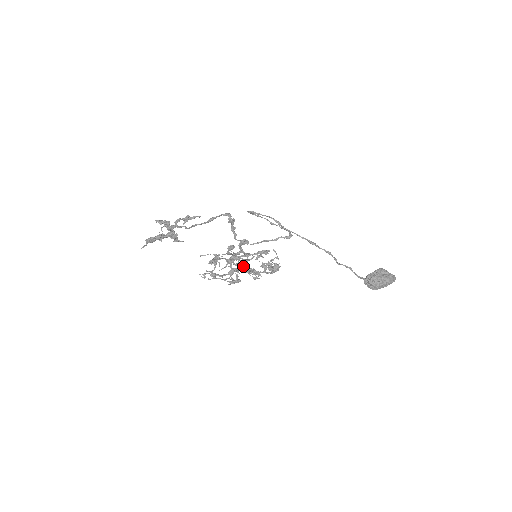
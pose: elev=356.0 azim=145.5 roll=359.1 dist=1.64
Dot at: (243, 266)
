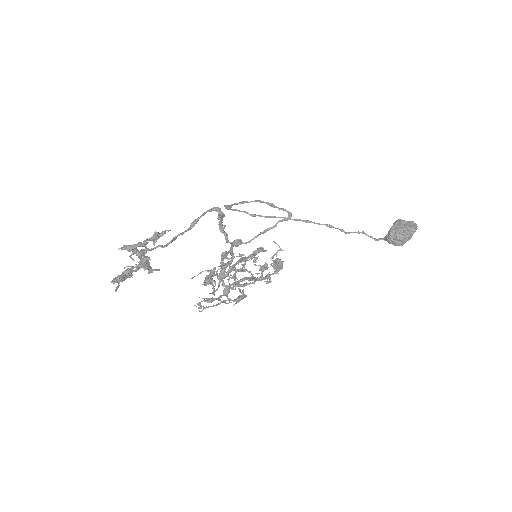
Dot at: occluded
